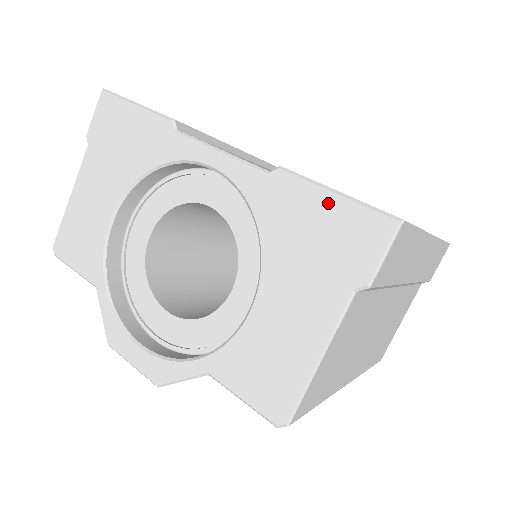
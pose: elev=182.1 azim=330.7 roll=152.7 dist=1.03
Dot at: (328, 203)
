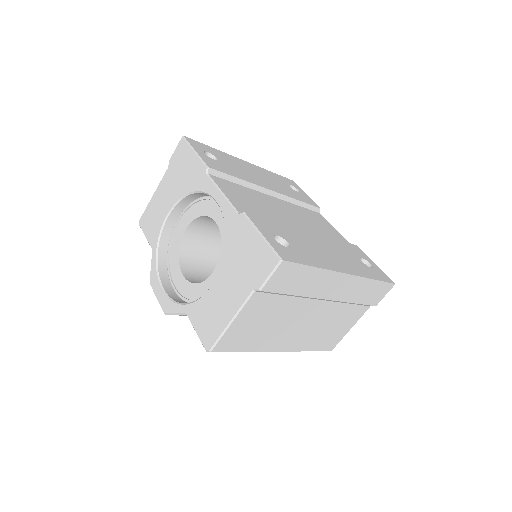
Dot at: (256, 240)
